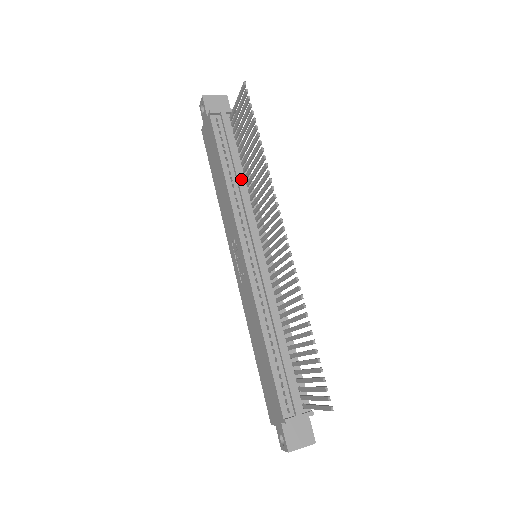
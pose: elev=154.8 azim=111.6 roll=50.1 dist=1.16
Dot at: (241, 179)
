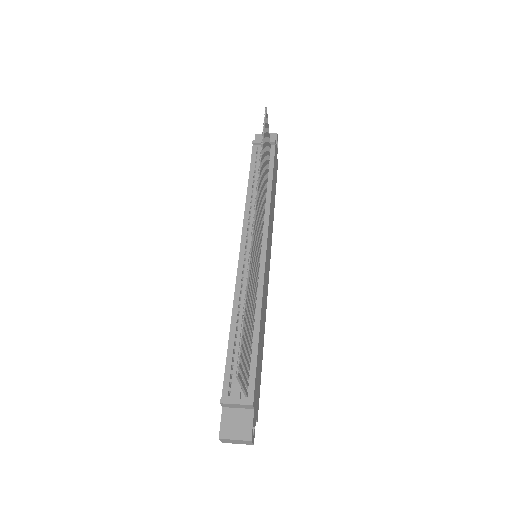
Dot at: occluded
